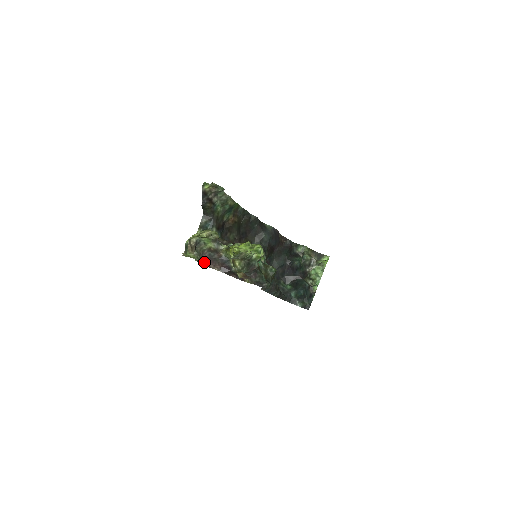
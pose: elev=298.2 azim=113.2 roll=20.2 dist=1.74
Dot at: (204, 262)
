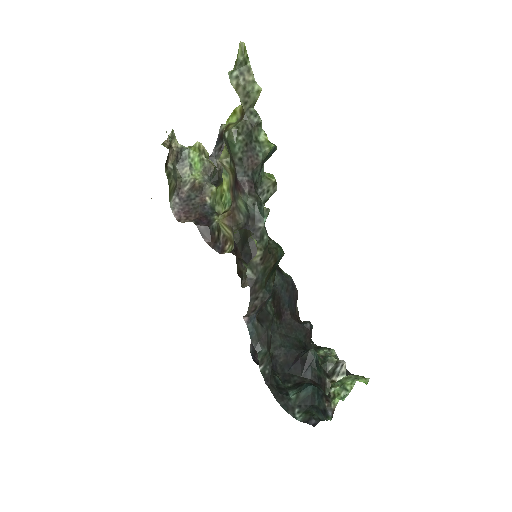
Dot at: (175, 206)
